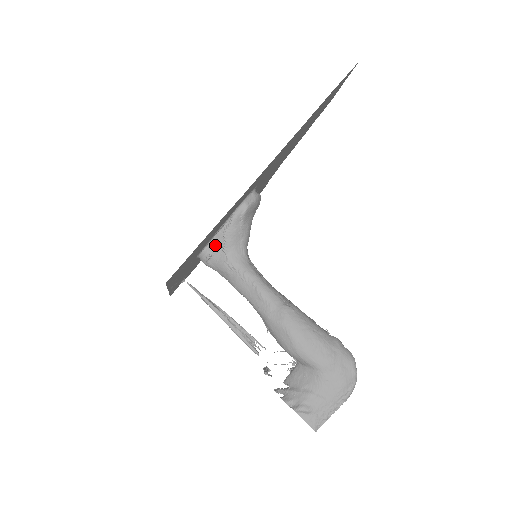
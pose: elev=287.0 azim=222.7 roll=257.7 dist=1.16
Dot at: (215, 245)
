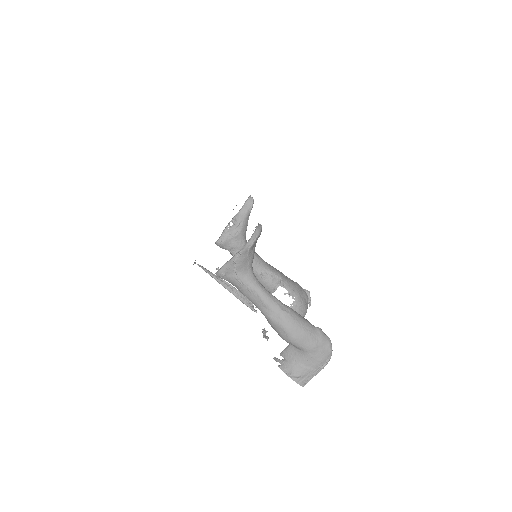
Dot at: (228, 268)
